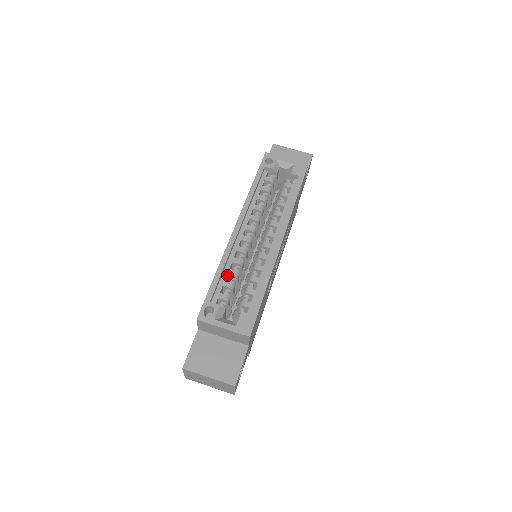
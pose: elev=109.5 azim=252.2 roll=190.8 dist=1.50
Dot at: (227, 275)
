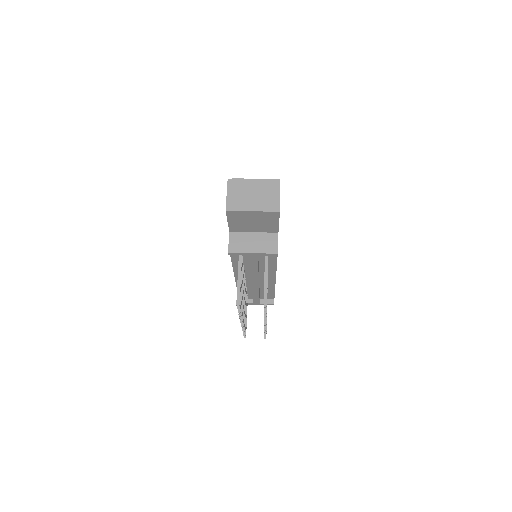
Dot at: occluded
